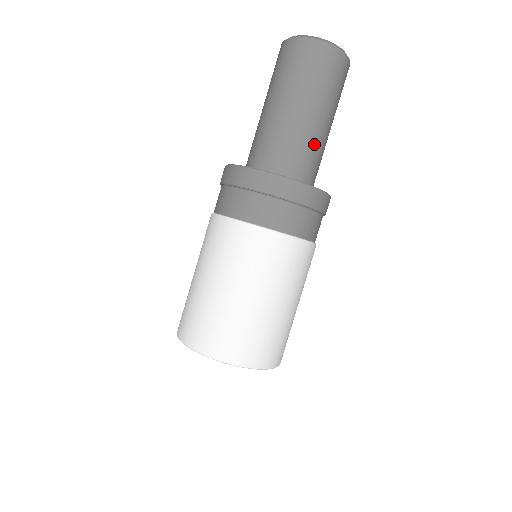
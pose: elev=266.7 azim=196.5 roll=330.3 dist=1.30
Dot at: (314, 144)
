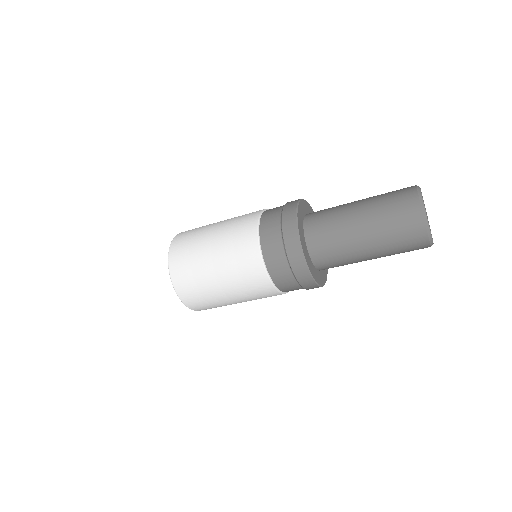
Dot at: (351, 263)
